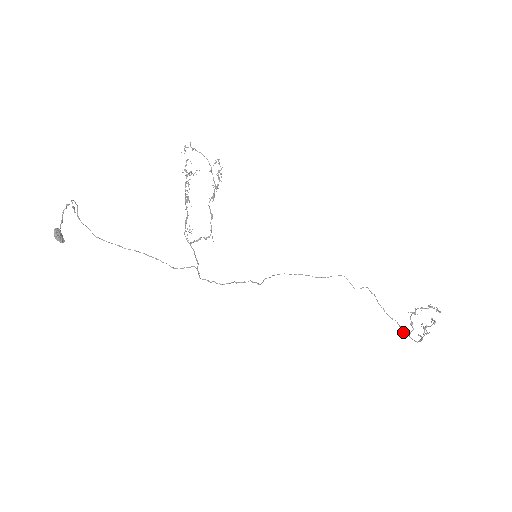
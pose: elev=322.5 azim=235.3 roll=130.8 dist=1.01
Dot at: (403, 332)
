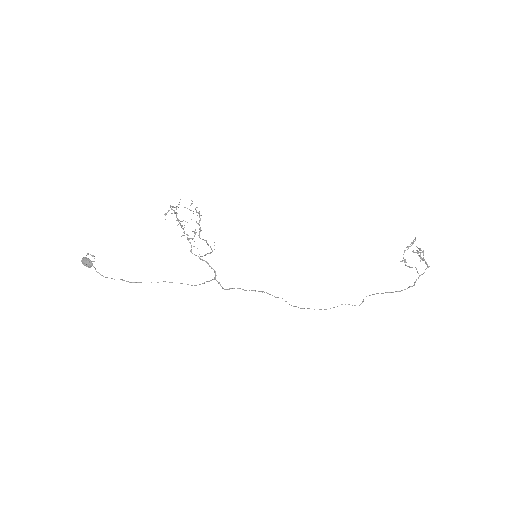
Dot at: (415, 281)
